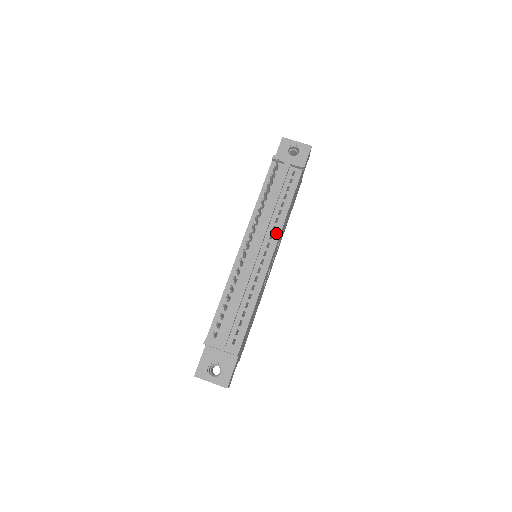
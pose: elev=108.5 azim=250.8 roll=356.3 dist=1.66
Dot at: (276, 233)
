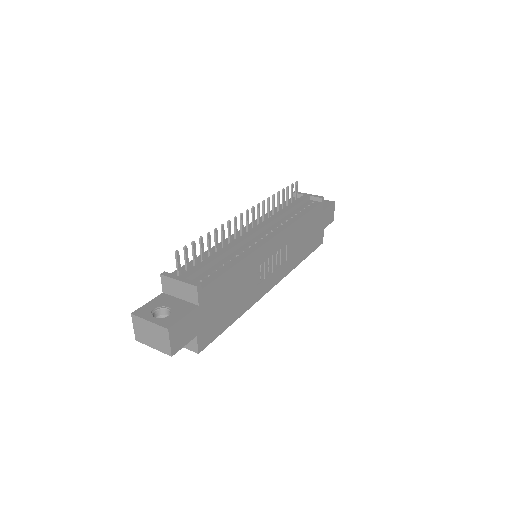
Dot at: (282, 227)
